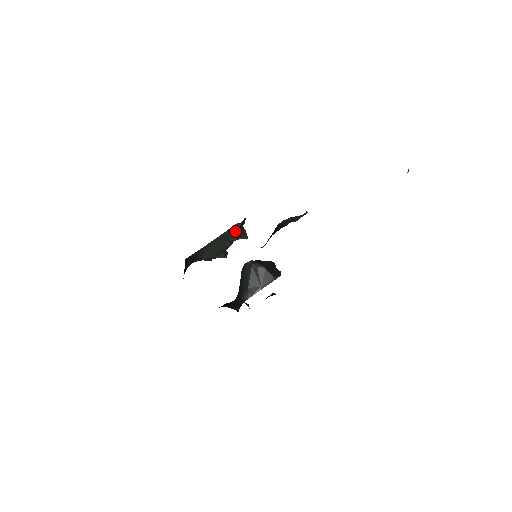
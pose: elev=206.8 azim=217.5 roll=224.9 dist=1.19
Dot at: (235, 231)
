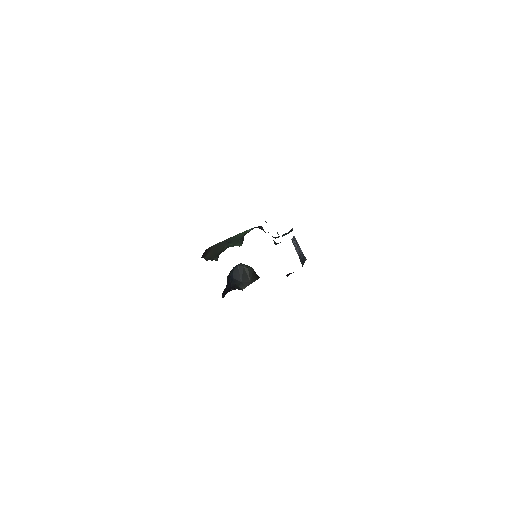
Dot at: (239, 237)
